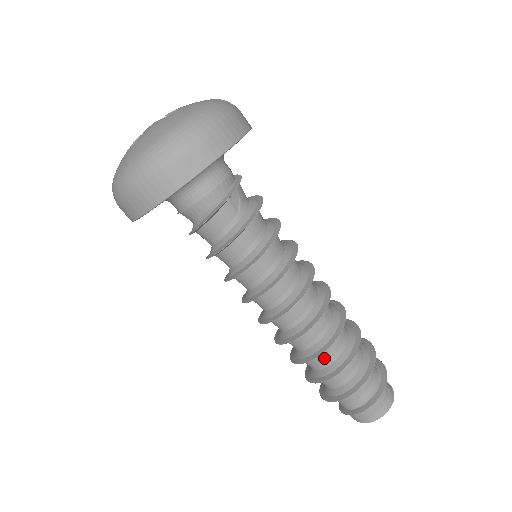
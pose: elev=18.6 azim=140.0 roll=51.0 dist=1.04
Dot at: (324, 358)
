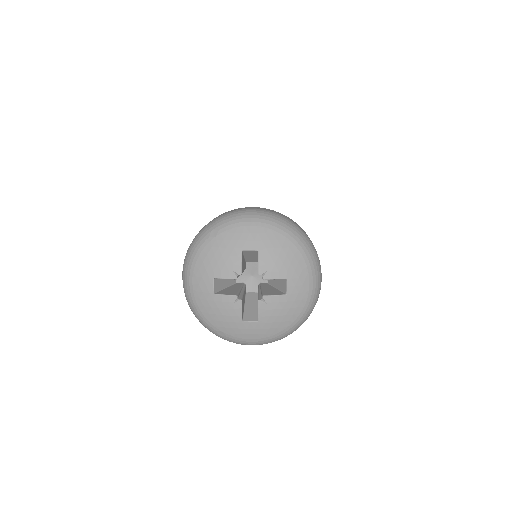
Dot at: occluded
